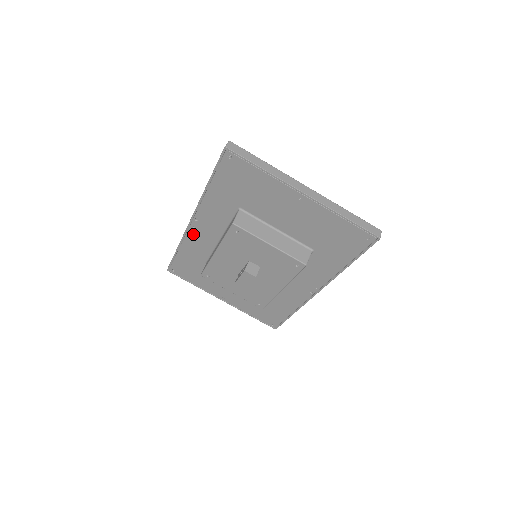
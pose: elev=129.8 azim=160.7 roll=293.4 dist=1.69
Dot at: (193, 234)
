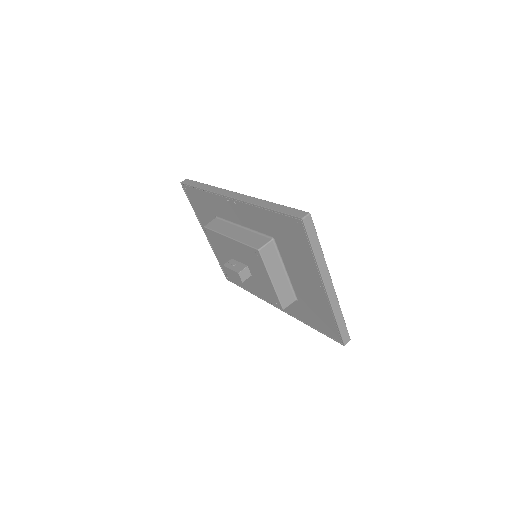
Dot at: (223, 201)
